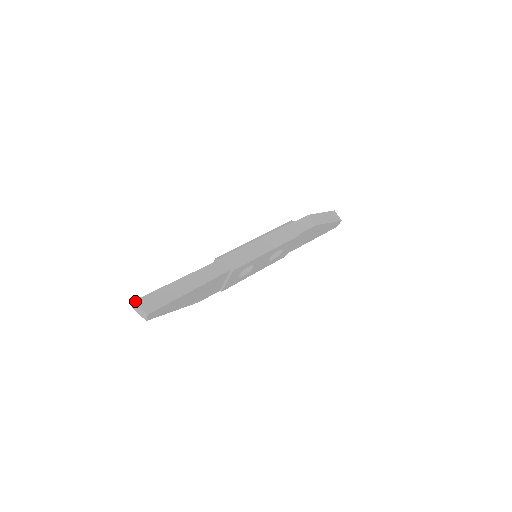
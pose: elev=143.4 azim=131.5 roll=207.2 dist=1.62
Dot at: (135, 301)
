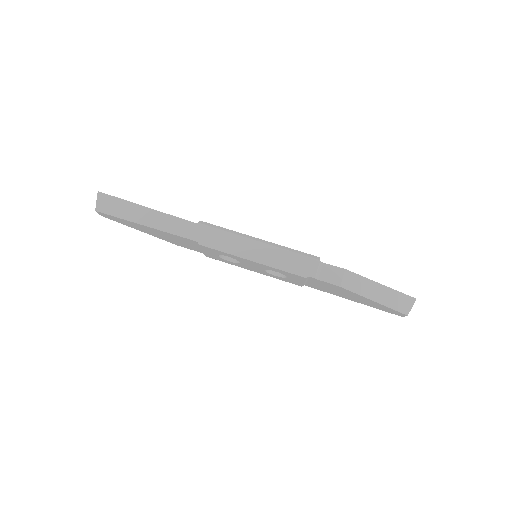
Dot at: (99, 192)
